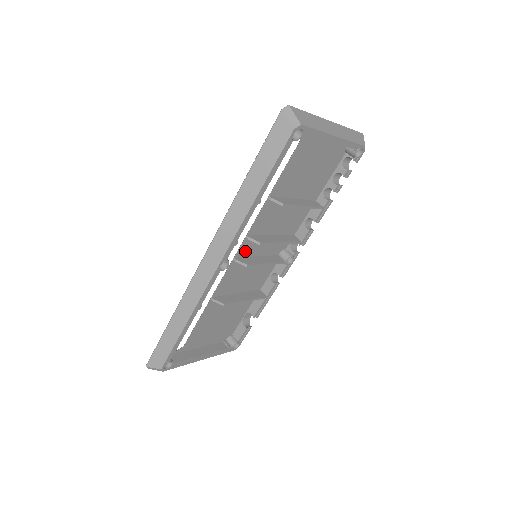
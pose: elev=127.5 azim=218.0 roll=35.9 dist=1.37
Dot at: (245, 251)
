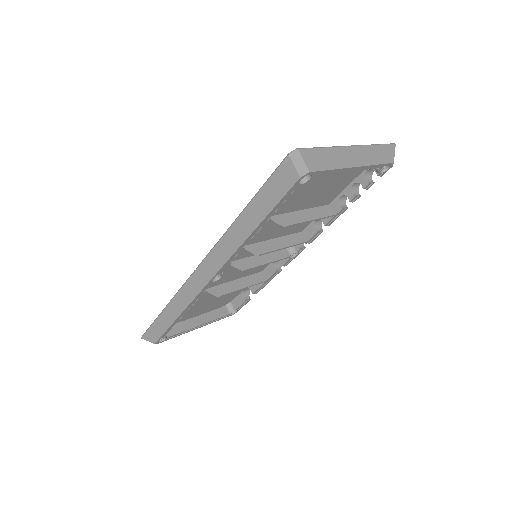
Dot at: (244, 255)
